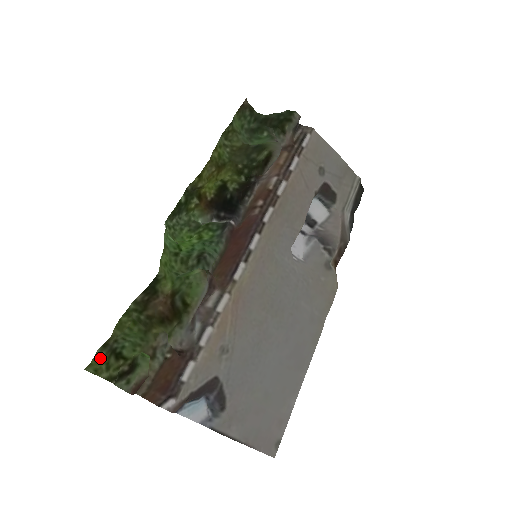
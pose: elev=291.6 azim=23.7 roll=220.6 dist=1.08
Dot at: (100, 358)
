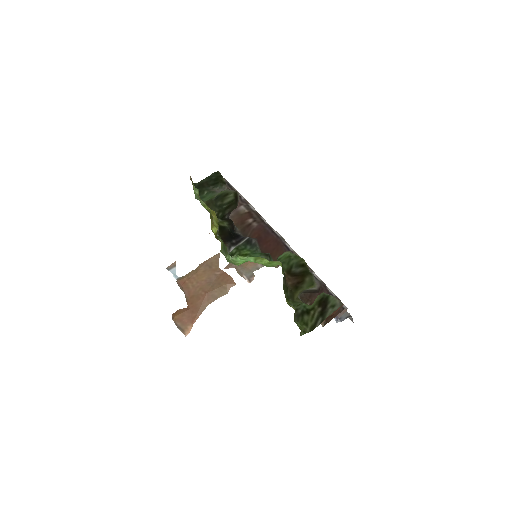
Dot at: (299, 325)
